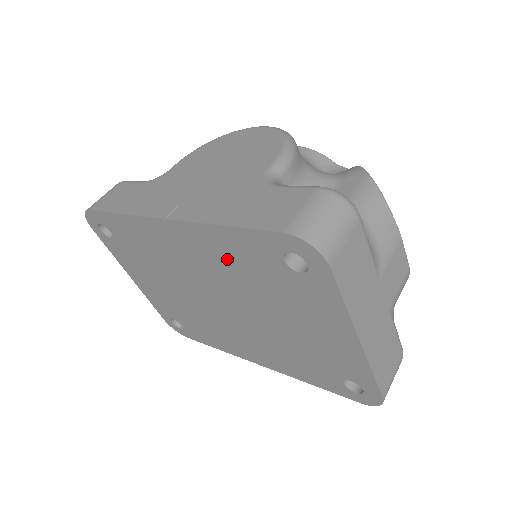
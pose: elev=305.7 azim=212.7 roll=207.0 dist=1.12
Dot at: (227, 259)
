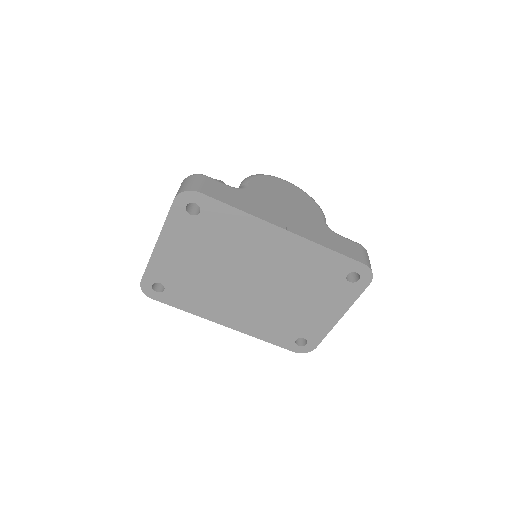
Dot at: (306, 263)
